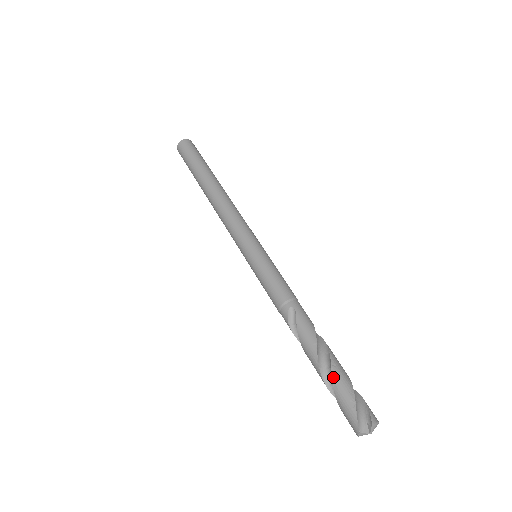
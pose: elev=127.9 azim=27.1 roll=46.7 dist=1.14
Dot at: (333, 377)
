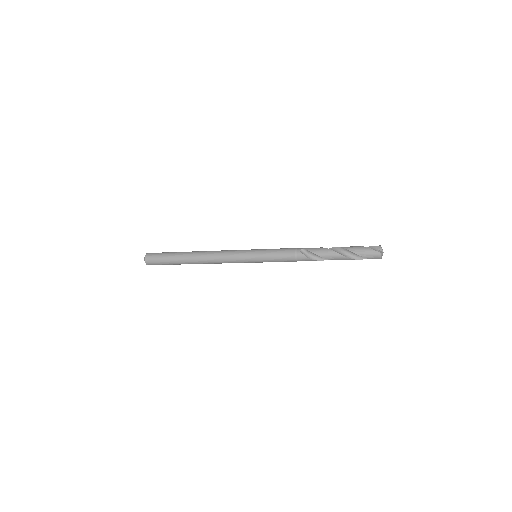
Dot at: (349, 249)
